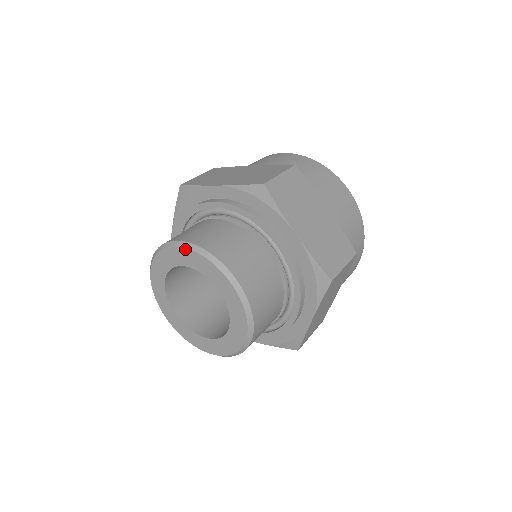
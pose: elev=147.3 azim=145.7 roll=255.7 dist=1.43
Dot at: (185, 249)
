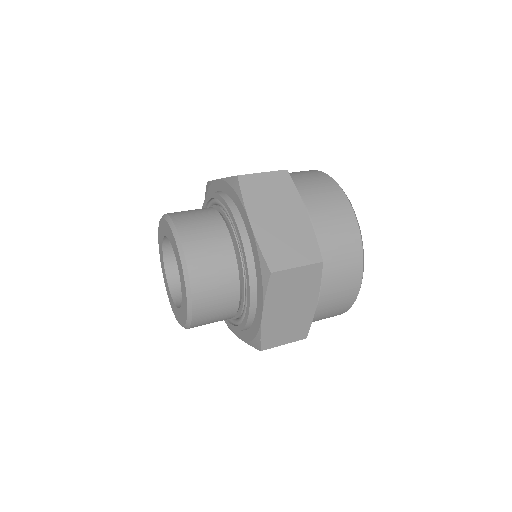
Dot at: (164, 220)
